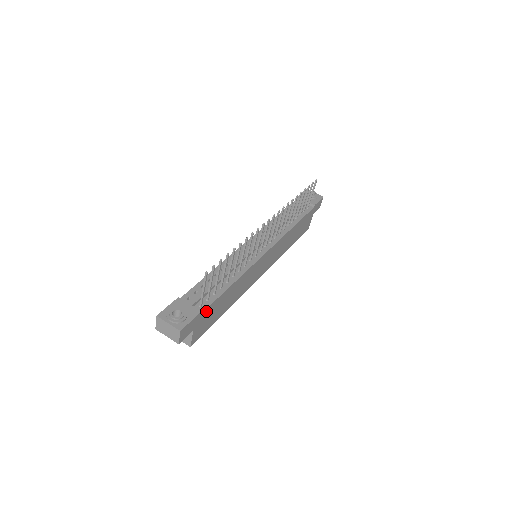
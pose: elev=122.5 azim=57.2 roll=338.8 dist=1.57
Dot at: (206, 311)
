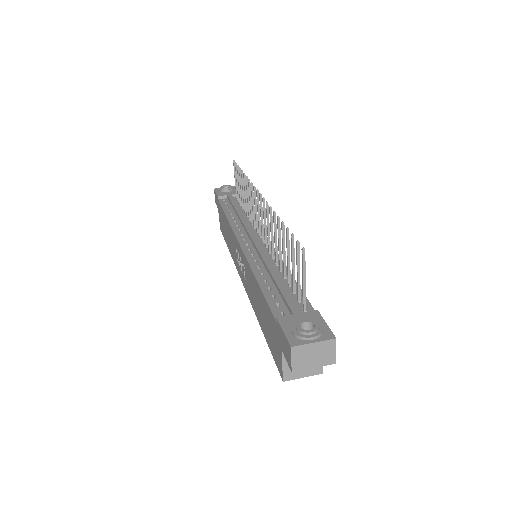
Dot at: occluded
